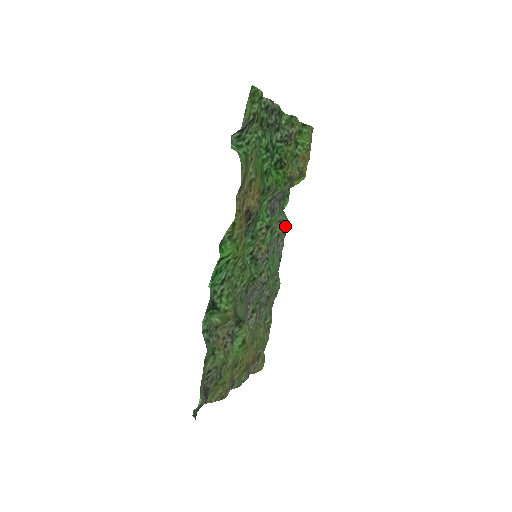
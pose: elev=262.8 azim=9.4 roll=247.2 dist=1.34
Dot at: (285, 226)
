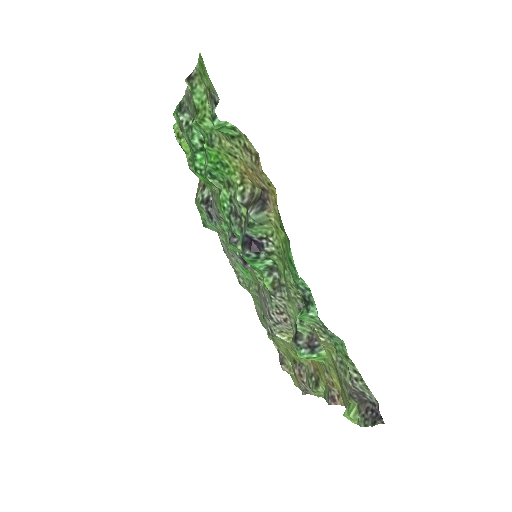
Dot at: (219, 237)
